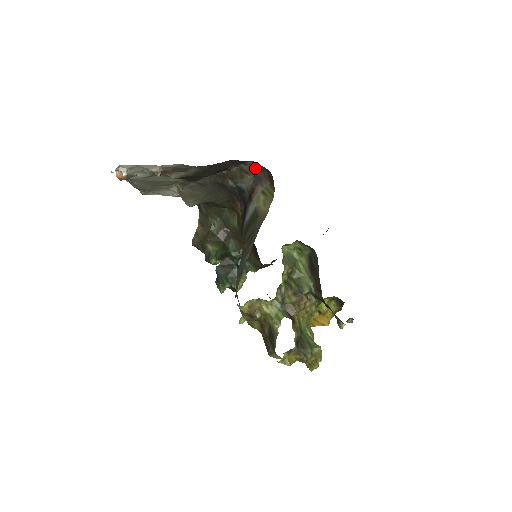
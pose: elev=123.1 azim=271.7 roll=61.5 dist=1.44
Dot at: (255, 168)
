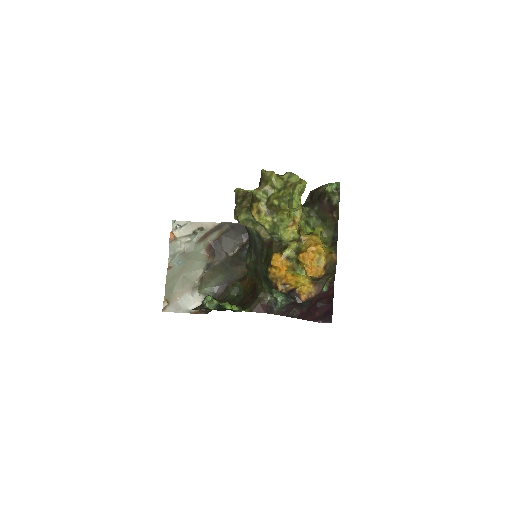
Dot at: occluded
